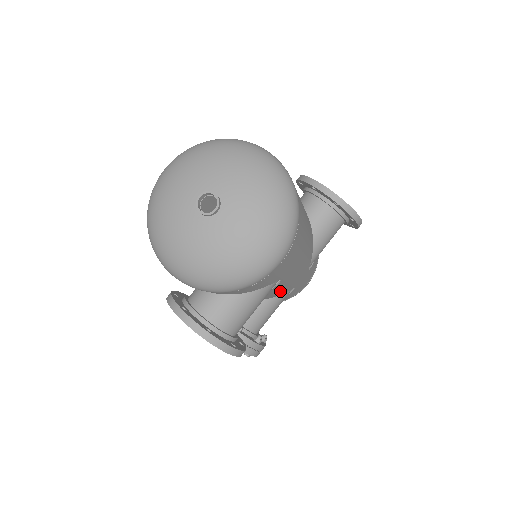
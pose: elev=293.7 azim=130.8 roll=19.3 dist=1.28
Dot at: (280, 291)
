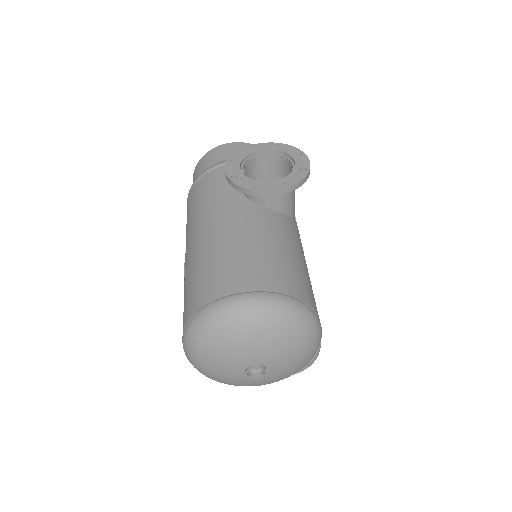
Dot at: occluded
